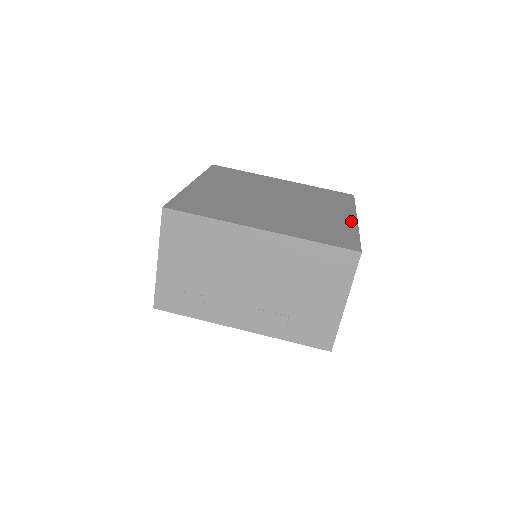
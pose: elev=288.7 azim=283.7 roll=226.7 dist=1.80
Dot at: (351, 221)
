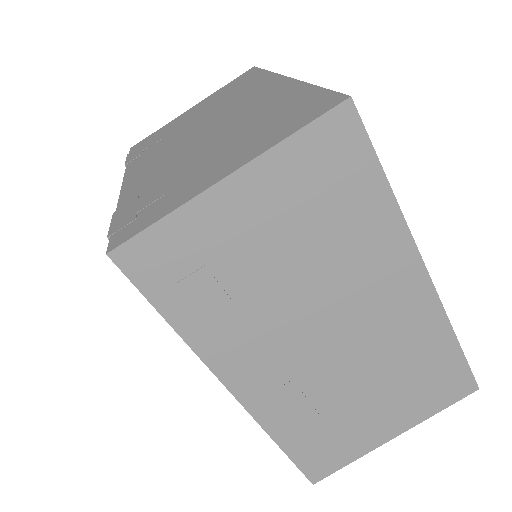
Dot at: occluded
